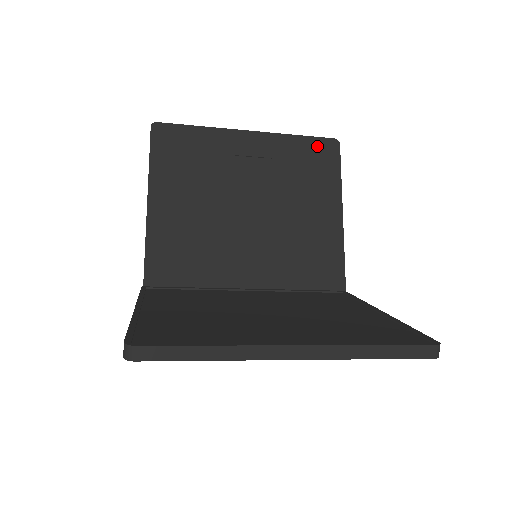
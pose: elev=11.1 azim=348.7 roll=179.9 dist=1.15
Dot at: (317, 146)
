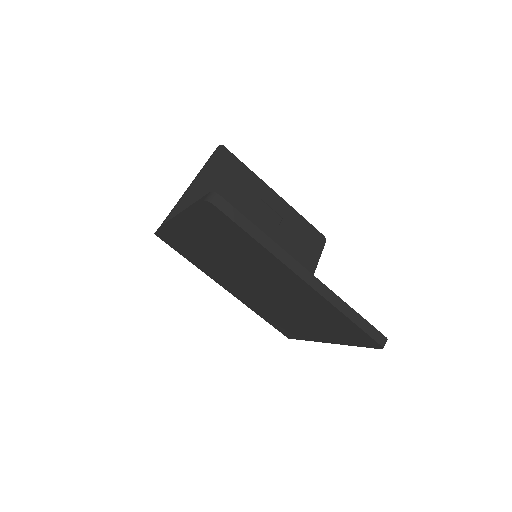
Dot at: (312, 232)
